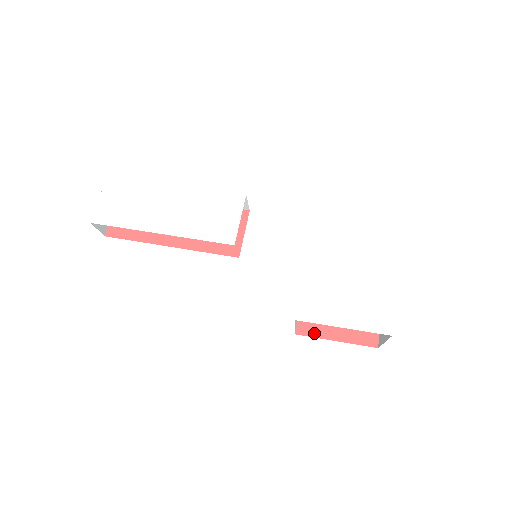
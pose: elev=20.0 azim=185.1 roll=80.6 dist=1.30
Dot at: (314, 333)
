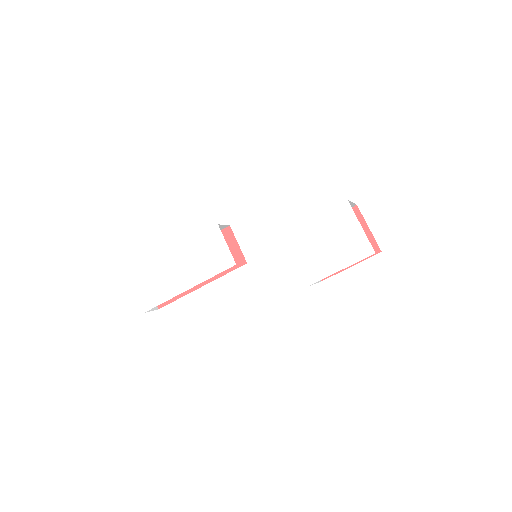
Dot at: occluded
